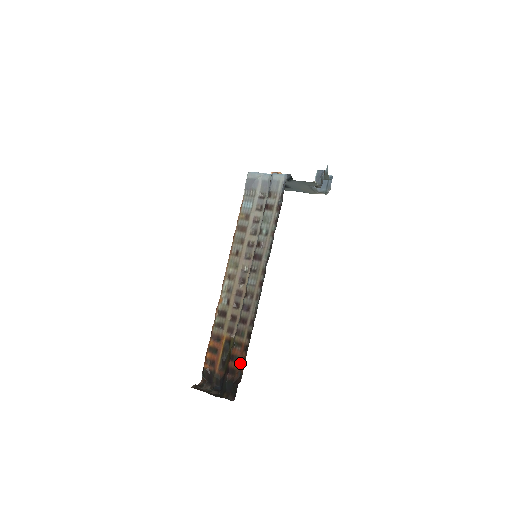
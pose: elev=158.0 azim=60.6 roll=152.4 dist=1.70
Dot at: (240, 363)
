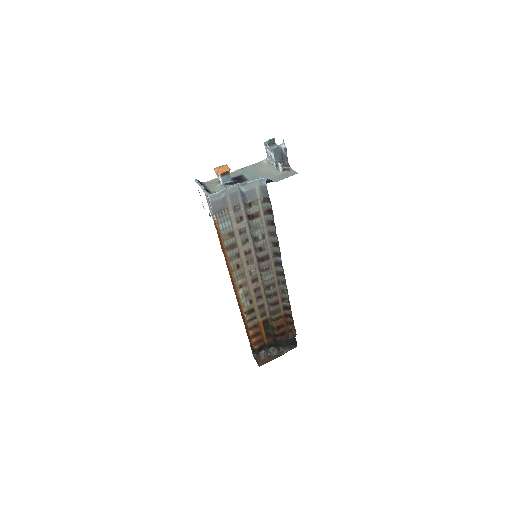
Dot at: (286, 326)
